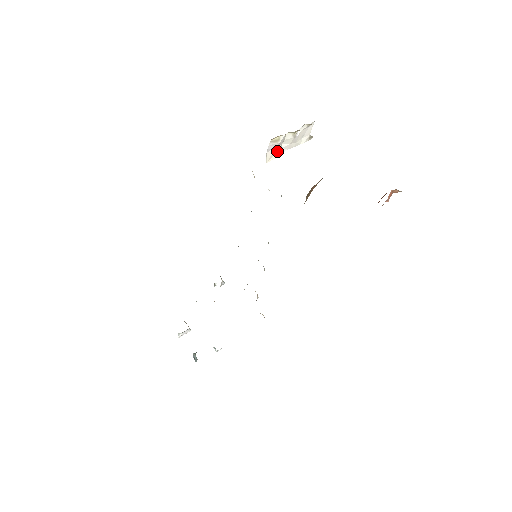
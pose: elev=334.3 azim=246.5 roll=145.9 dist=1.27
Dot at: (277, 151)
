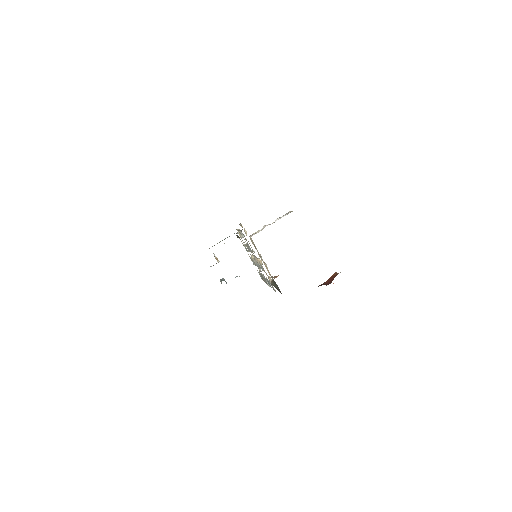
Dot at: occluded
